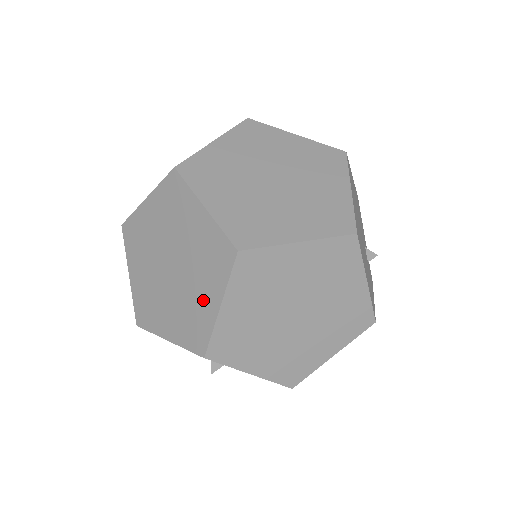
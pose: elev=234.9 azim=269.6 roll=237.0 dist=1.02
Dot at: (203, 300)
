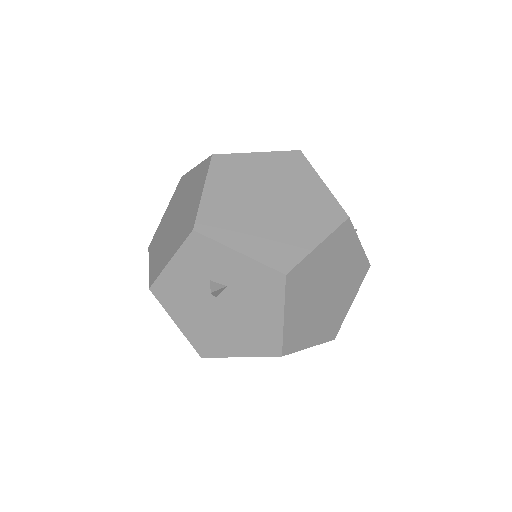
Dot at: (193, 203)
